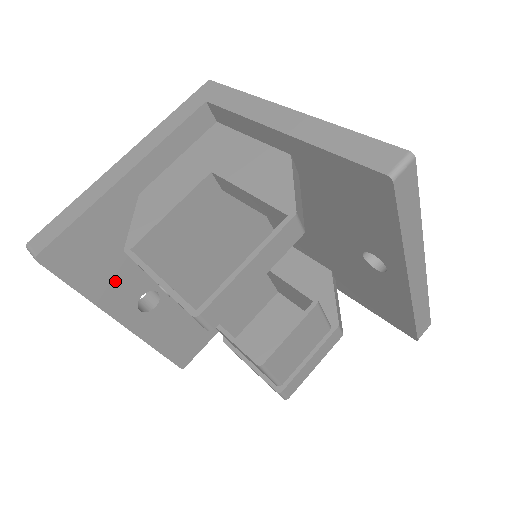
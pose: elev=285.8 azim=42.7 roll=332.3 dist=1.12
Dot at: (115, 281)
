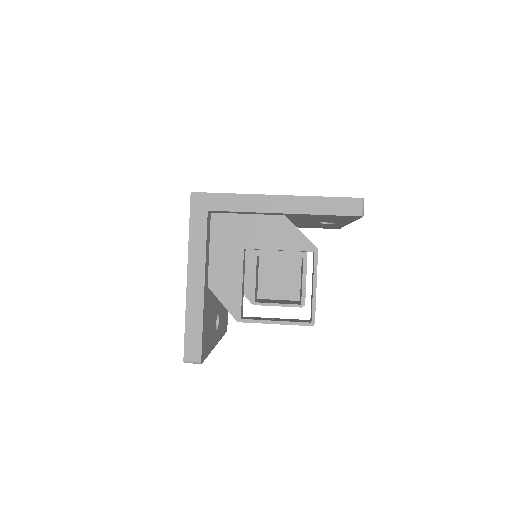
Dot at: (212, 332)
